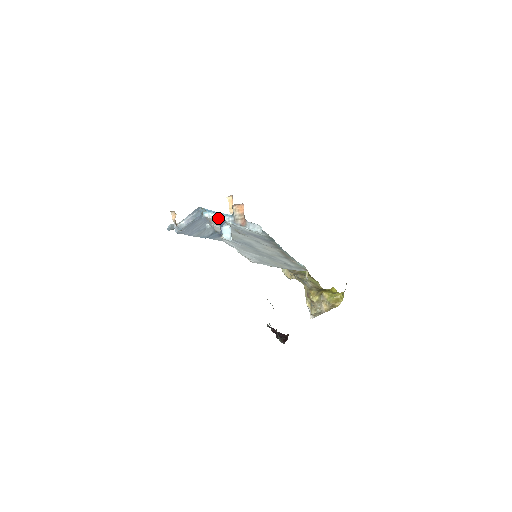
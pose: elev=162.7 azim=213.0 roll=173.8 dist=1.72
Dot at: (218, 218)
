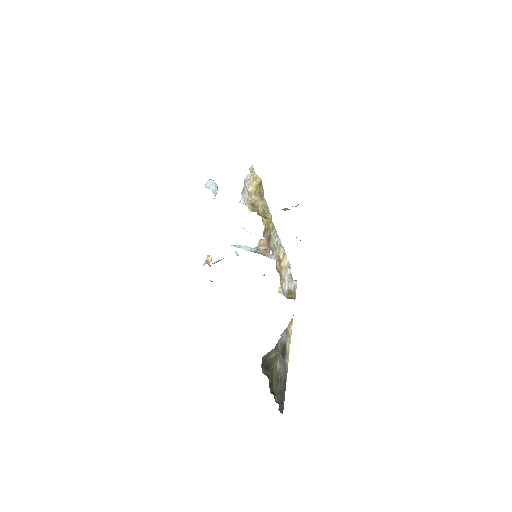
Dot at: (241, 248)
